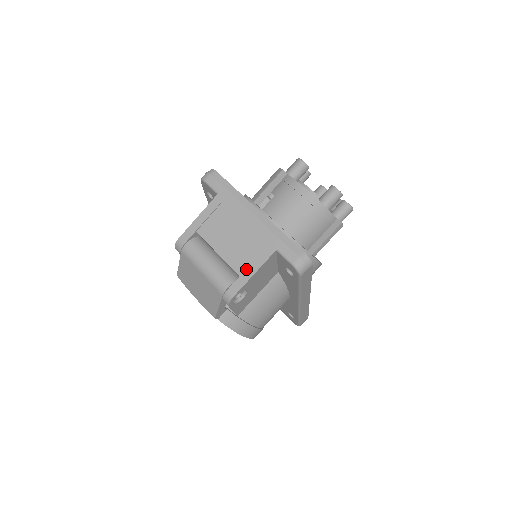
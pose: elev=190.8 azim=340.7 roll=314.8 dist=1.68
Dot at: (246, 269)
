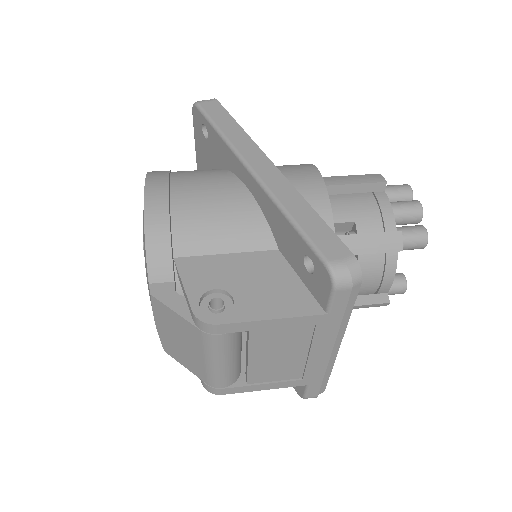
Dot at: (261, 385)
